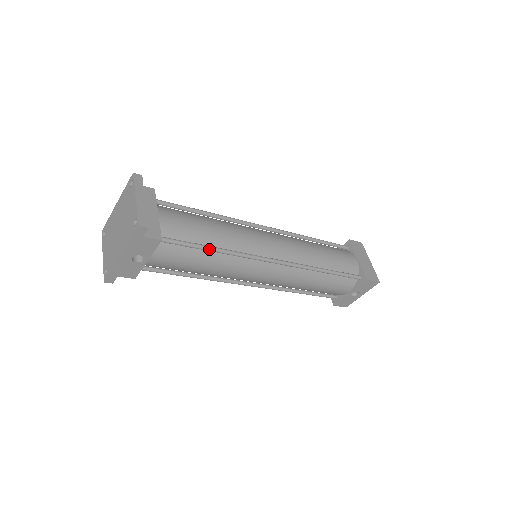
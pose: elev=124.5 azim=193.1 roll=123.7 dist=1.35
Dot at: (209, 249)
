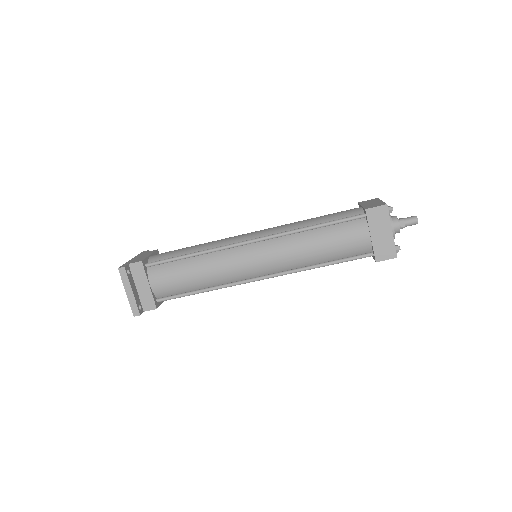
Dot at: occluded
